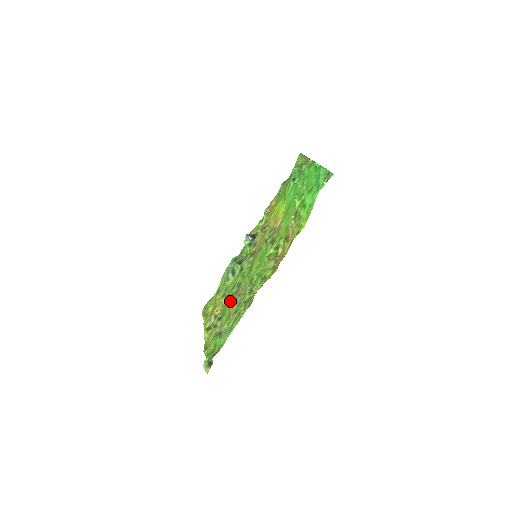
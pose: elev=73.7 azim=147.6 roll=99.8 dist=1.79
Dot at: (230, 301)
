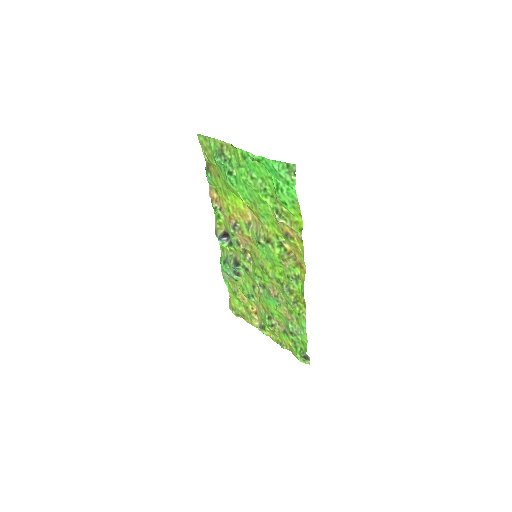
Dot at: (268, 302)
